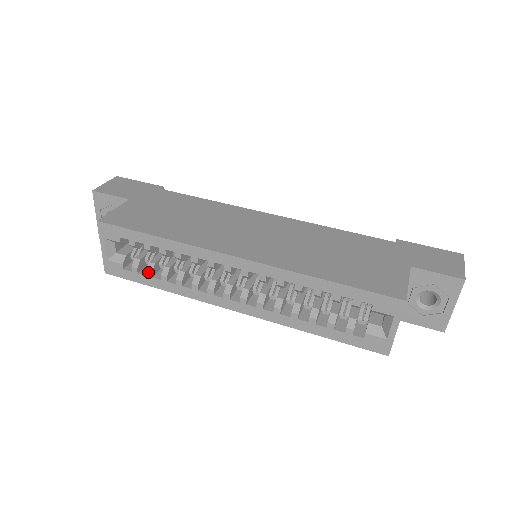
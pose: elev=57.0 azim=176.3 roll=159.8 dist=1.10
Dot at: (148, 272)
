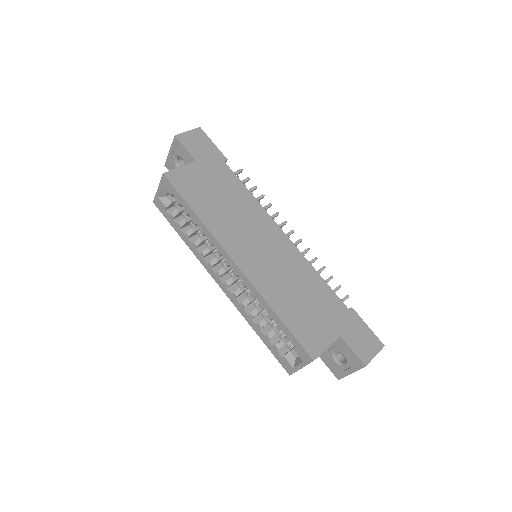
Dot at: (179, 224)
